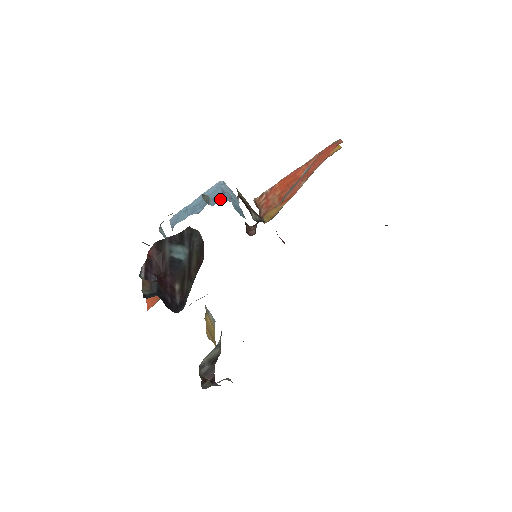
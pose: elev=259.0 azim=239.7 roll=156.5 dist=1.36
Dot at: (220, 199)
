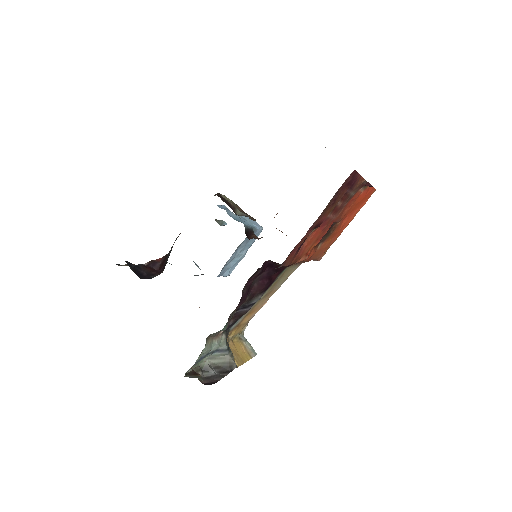
Dot at: occluded
